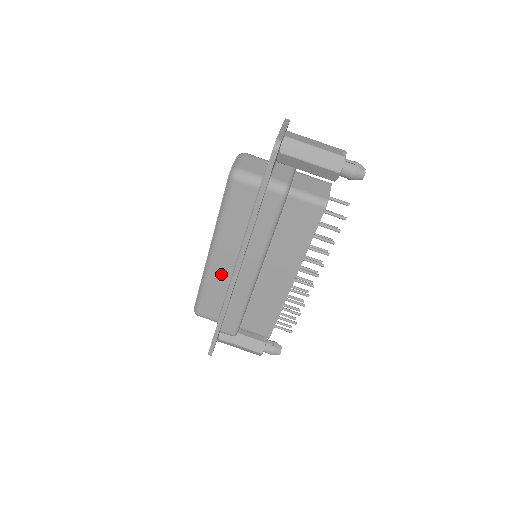
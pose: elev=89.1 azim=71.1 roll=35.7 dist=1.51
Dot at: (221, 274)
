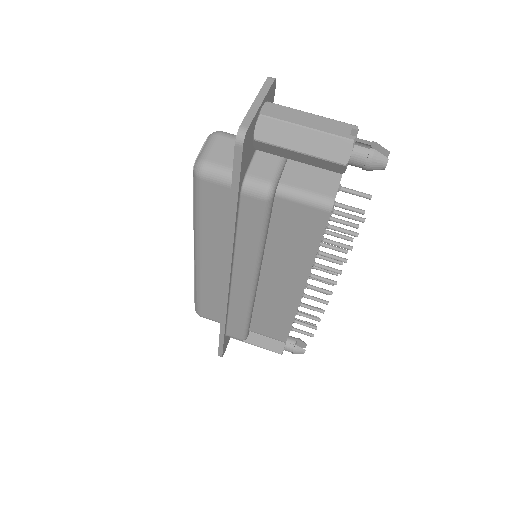
Dot at: (213, 280)
